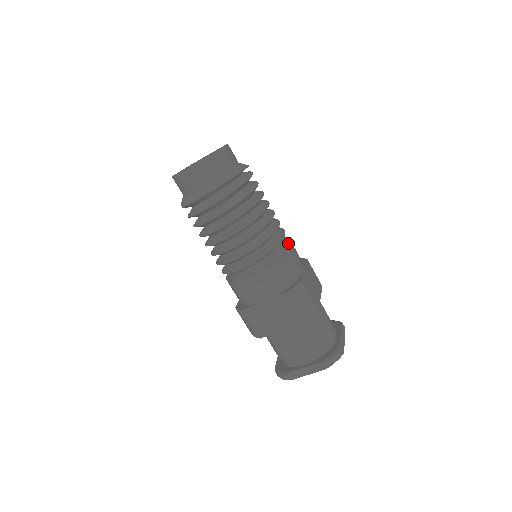
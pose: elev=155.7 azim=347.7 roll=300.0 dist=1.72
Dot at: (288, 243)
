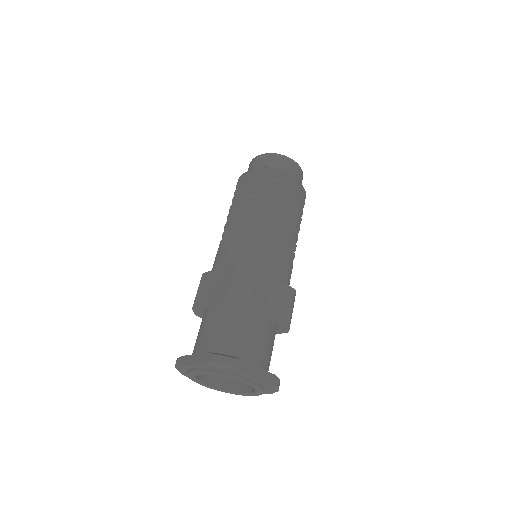
Dot at: occluded
